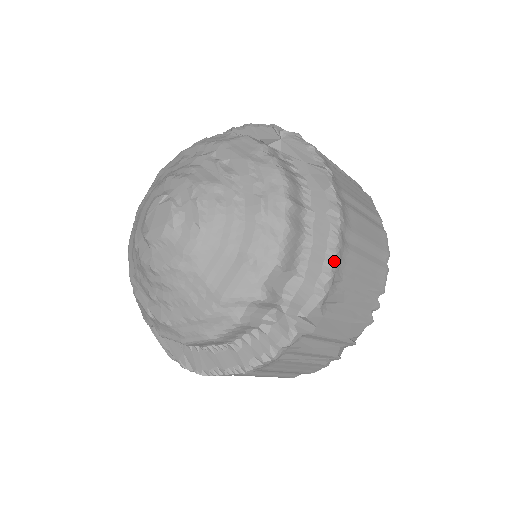
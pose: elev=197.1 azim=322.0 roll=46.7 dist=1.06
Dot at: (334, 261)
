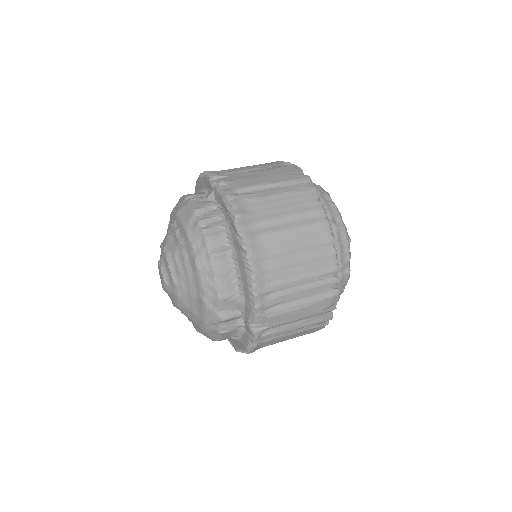
Dot at: (253, 286)
